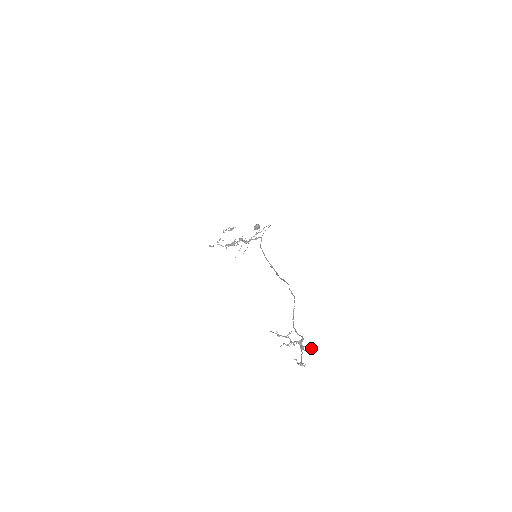
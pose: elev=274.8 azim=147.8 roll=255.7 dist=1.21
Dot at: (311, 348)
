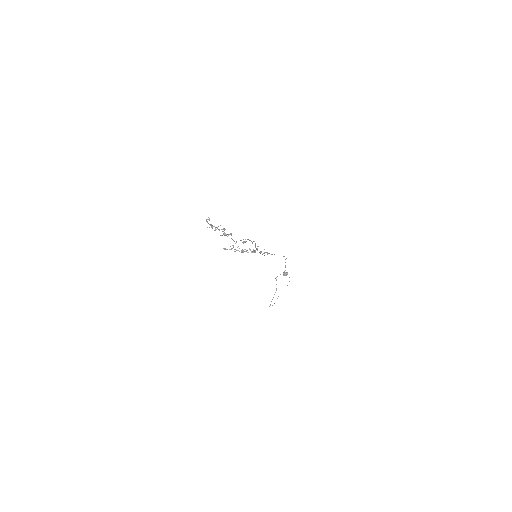
Dot at: (231, 234)
